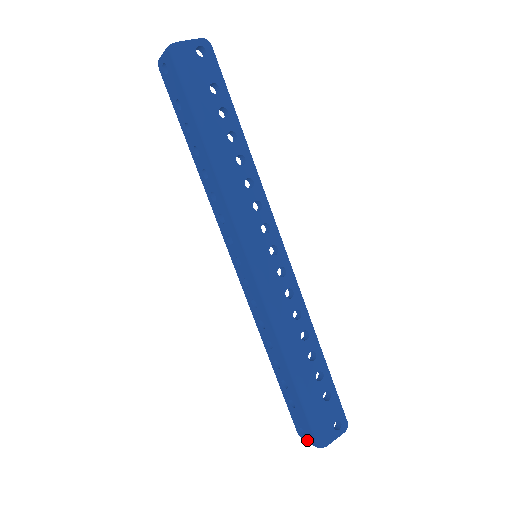
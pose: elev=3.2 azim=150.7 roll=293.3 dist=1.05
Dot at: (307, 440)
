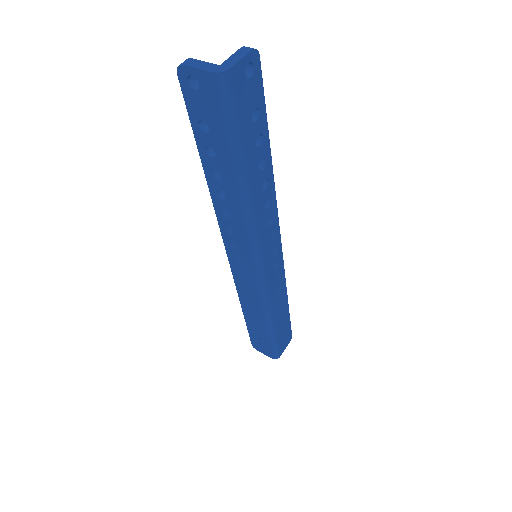
Dot at: (262, 352)
